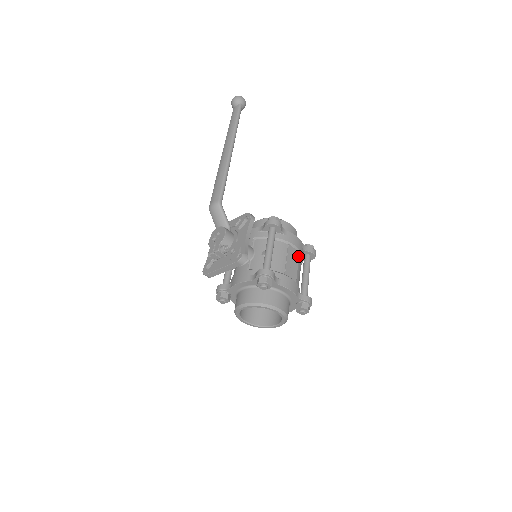
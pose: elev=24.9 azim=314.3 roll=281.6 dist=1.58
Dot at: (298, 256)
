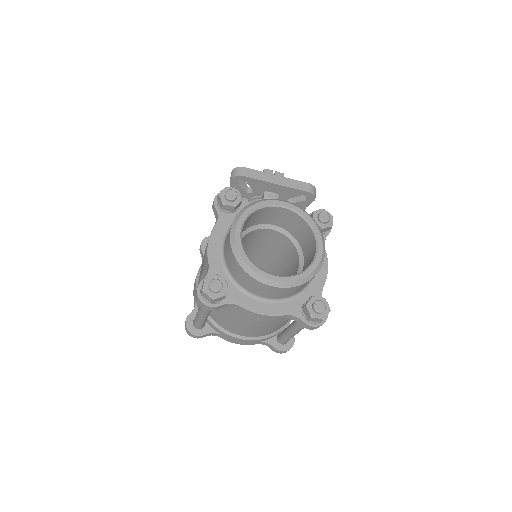
Dot at: occluded
